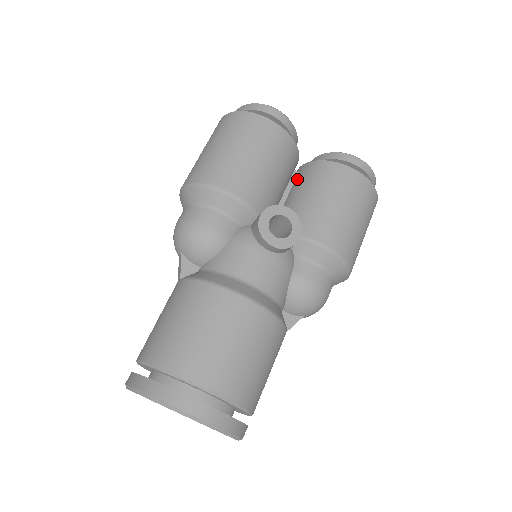
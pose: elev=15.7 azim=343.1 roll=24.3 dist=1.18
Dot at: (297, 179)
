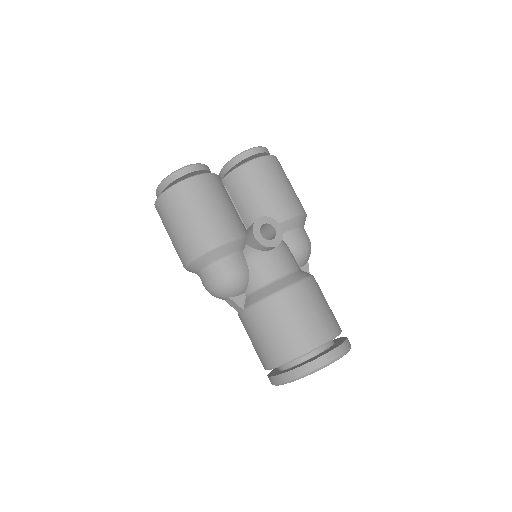
Dot at: (231, 191)
